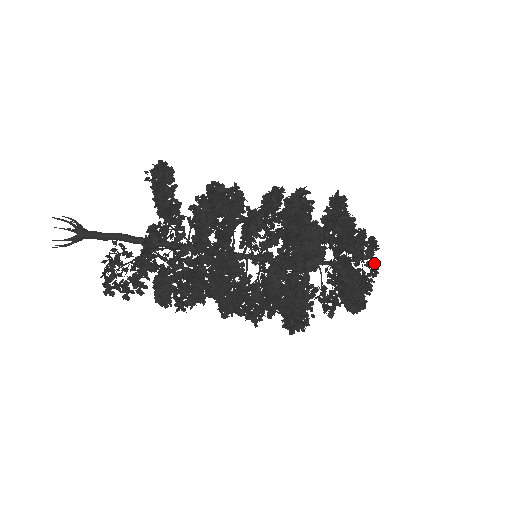
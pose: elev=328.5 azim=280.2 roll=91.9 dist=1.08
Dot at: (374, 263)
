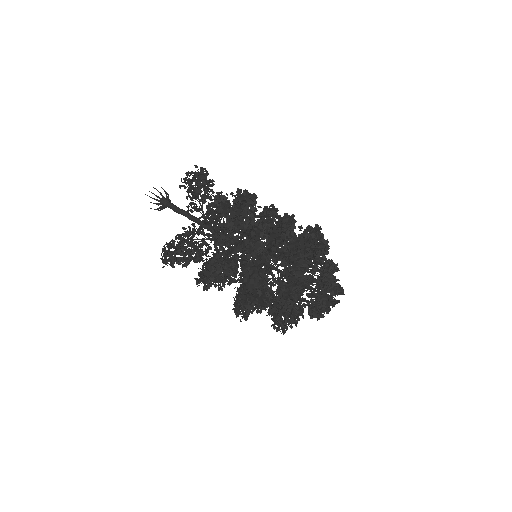
Dot at: (314, 305)
